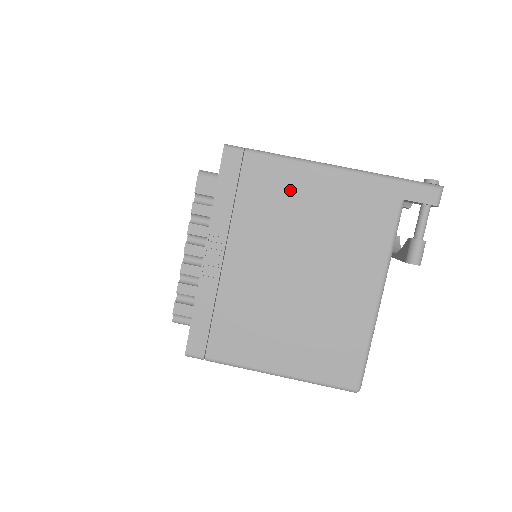
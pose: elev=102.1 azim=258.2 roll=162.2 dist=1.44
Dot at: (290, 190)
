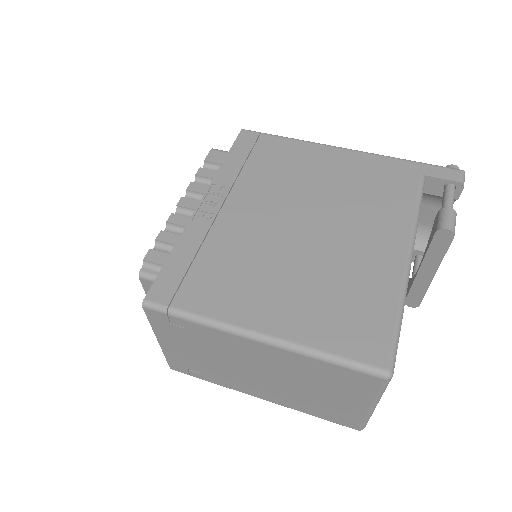
Dot at: (303, 160)
